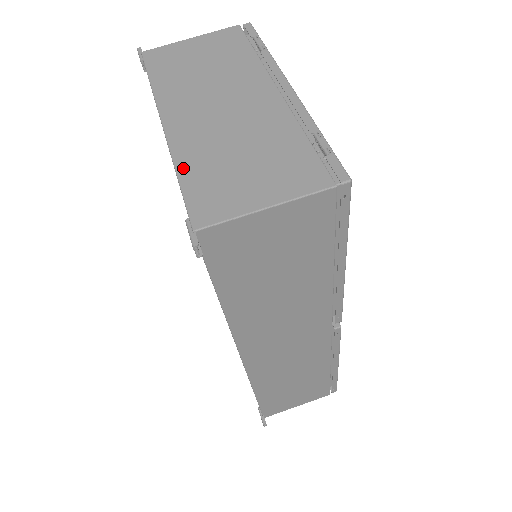
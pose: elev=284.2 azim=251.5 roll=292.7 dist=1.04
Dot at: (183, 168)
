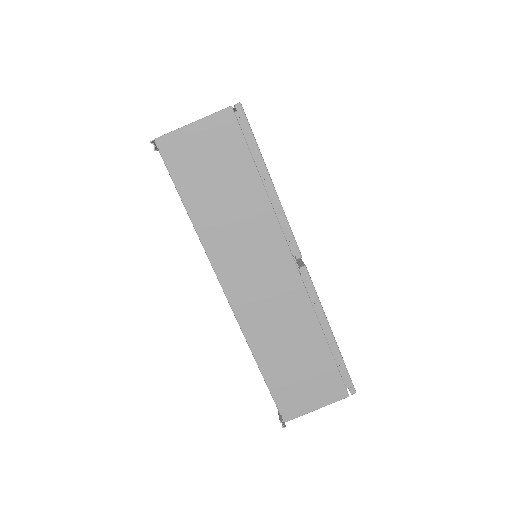
Dot at: occluded
